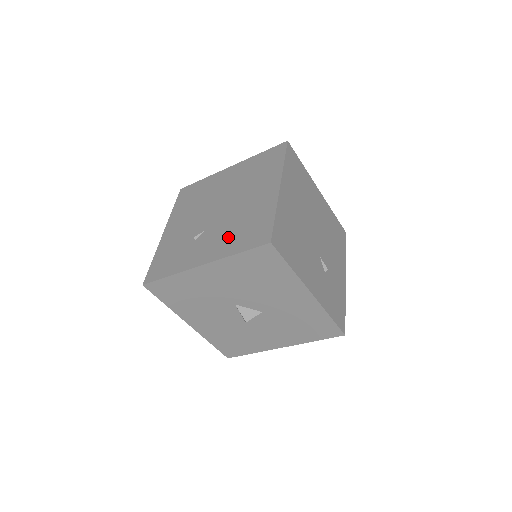
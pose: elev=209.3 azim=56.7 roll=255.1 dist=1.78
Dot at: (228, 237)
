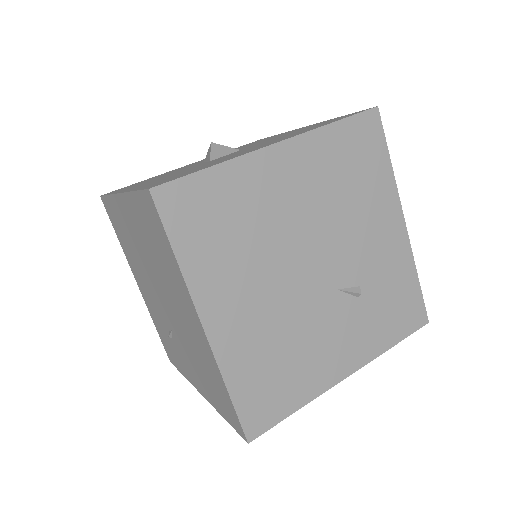
Dot at: (200, 375)
